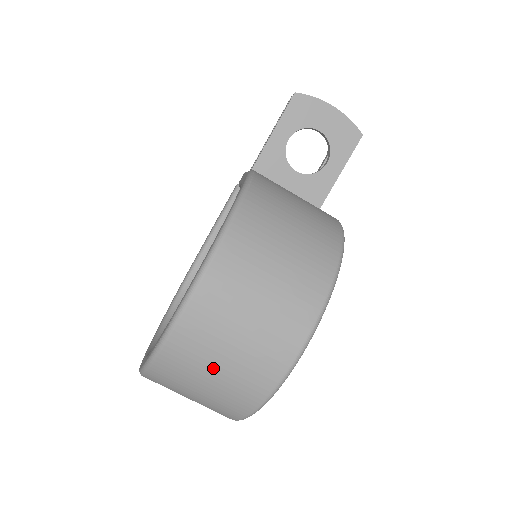
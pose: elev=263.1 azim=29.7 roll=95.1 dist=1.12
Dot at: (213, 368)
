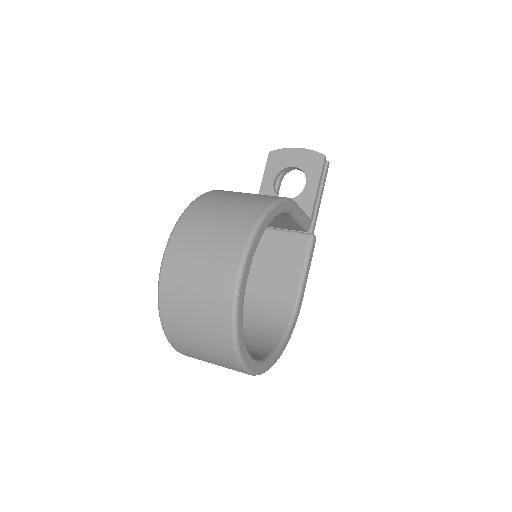
Dot at: (191, 300)
